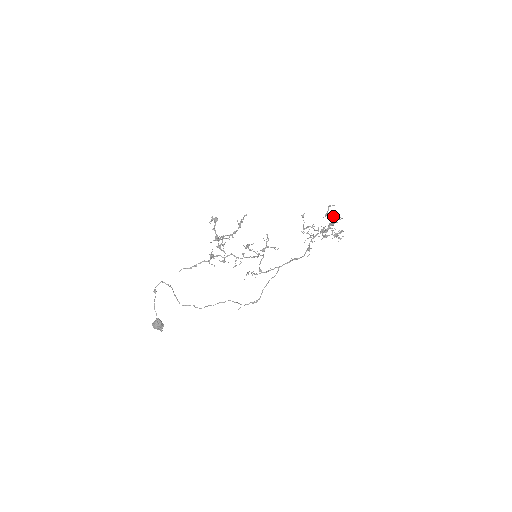
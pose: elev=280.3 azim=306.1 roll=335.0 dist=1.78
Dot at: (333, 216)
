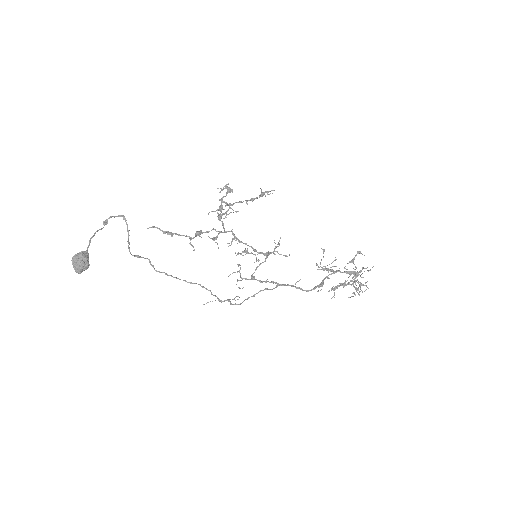
Dot at: occluded
